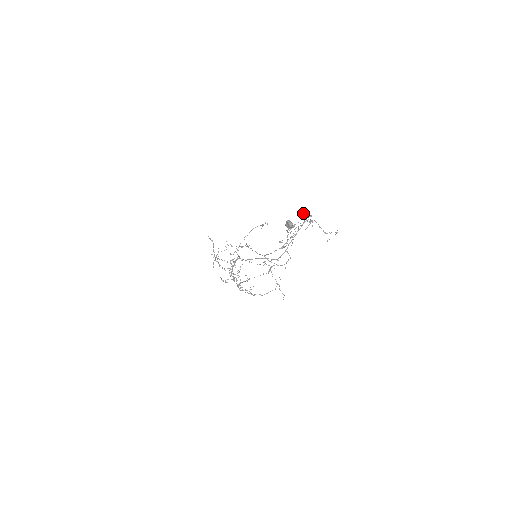
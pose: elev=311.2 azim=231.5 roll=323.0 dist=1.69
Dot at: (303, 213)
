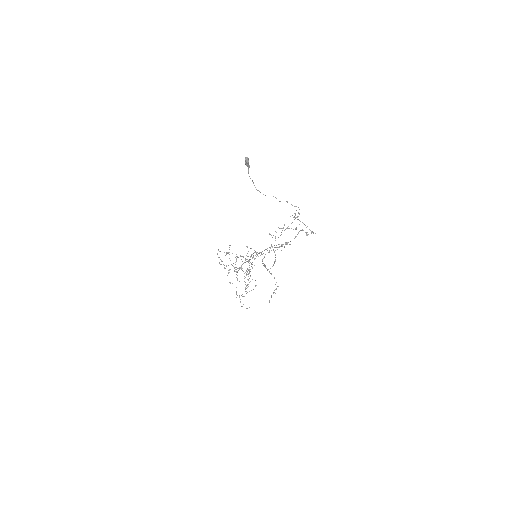
Dot at: (296, 210)
